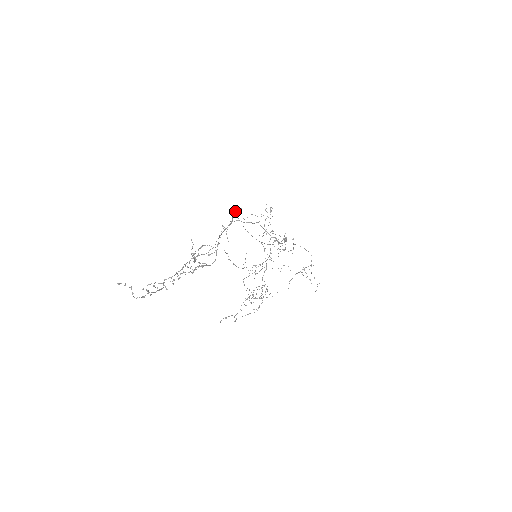
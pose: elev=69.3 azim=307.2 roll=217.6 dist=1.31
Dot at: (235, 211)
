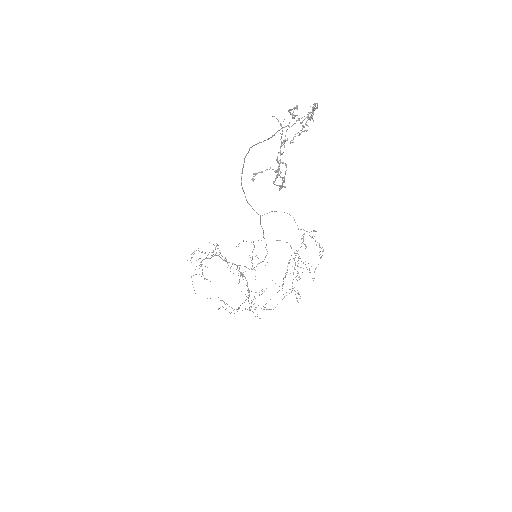
Dot at: occluded
